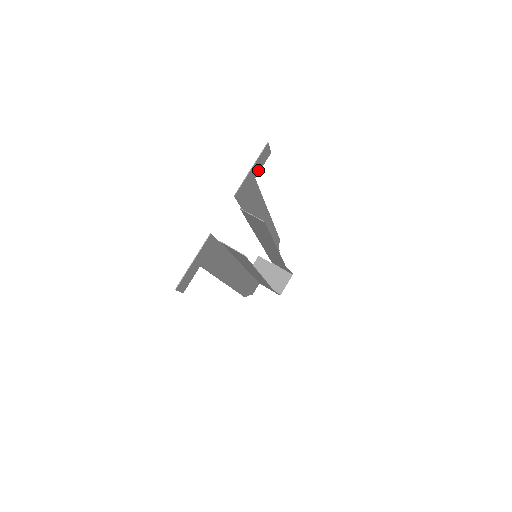
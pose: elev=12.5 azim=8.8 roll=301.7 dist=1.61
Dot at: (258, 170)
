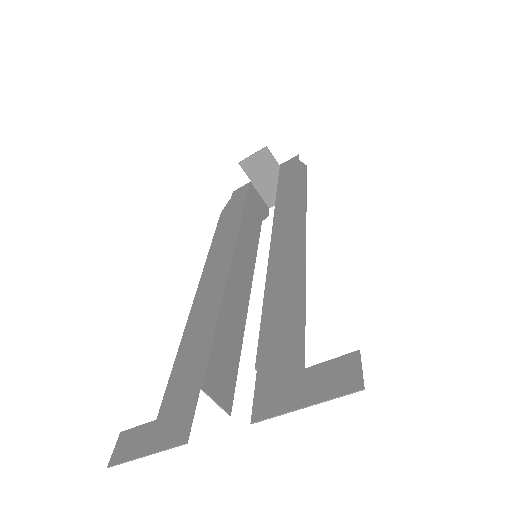
Dot at: (317, 371)
